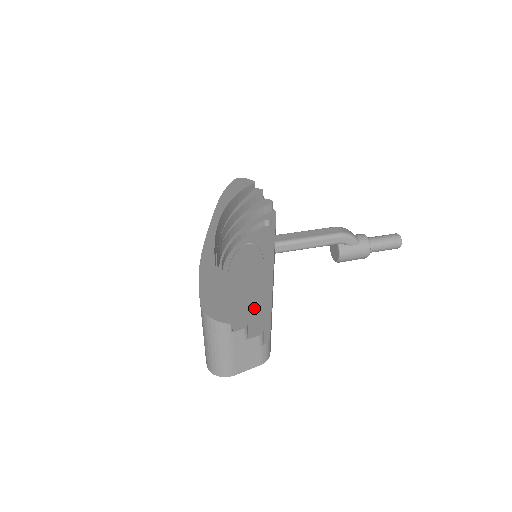
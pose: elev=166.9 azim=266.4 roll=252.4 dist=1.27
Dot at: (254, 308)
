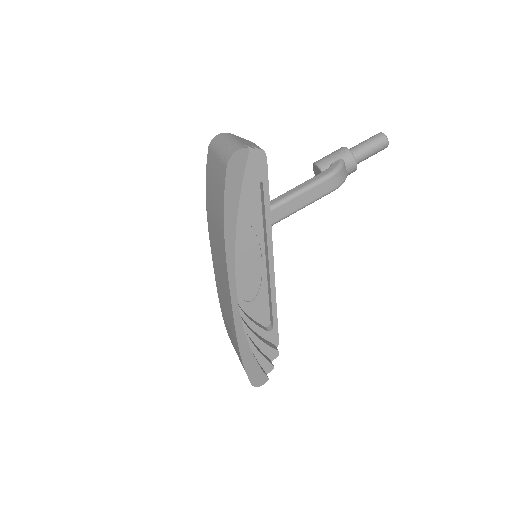
Dot at: (262, 311)
